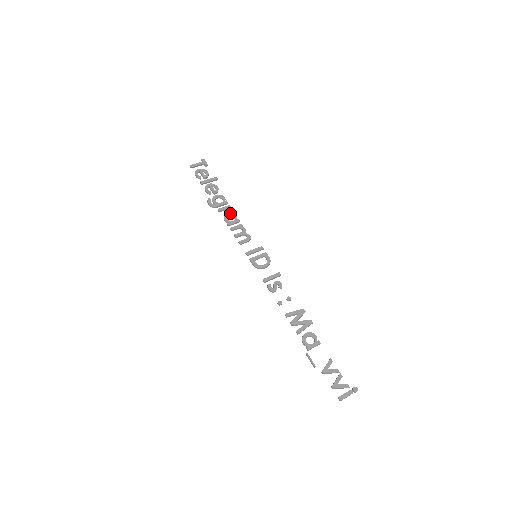
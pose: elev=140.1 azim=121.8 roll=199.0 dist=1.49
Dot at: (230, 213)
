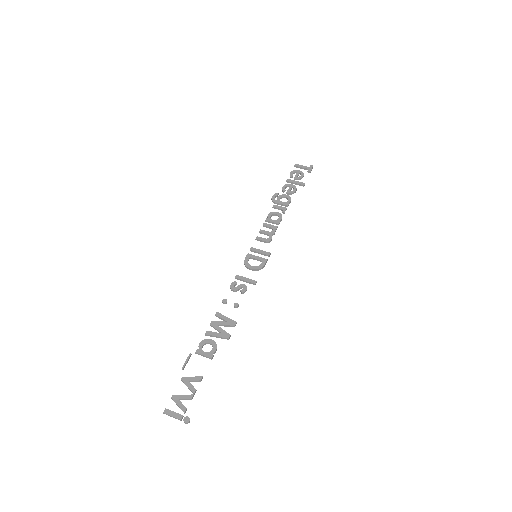
Dot at: (279, 213)
